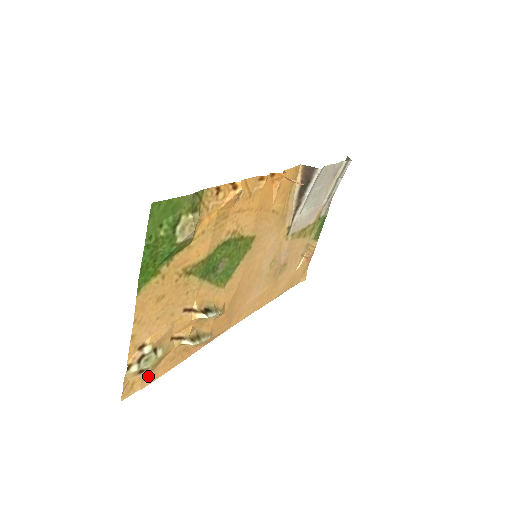
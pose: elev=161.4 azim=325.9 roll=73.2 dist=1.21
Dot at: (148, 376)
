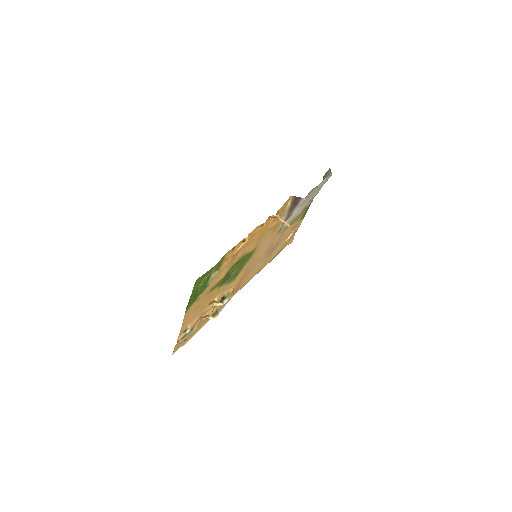
Dot at: (187, 339)
